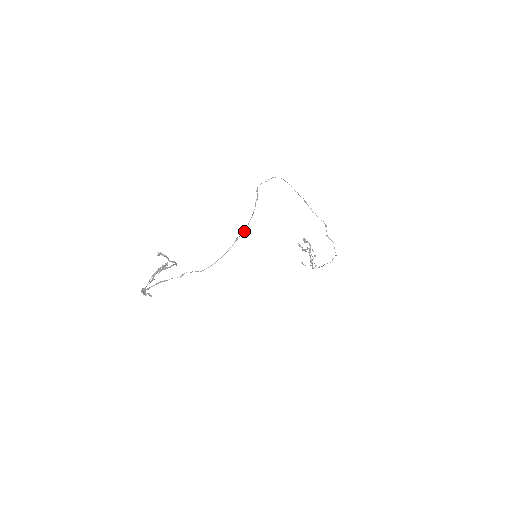
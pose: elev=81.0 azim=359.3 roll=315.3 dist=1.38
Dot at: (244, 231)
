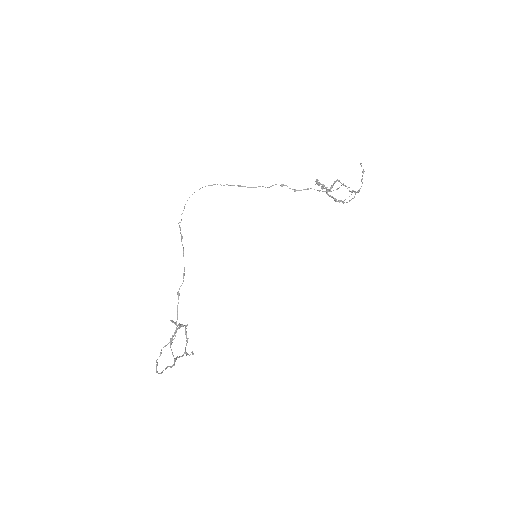
Dot at: occluded
